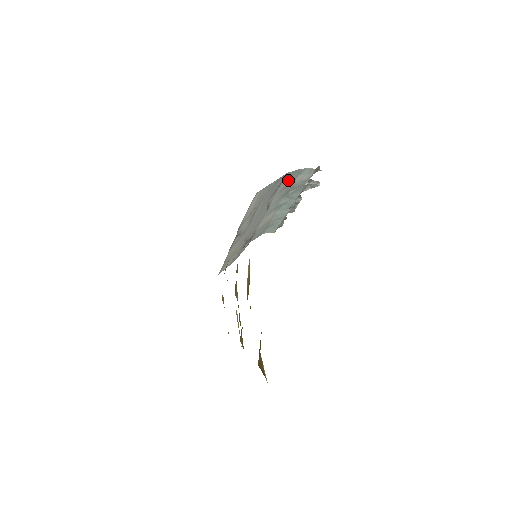
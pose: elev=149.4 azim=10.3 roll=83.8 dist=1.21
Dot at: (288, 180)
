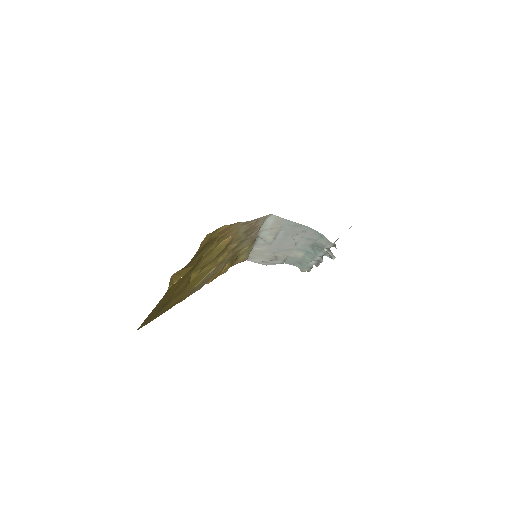
Dot at: (312, 235)
